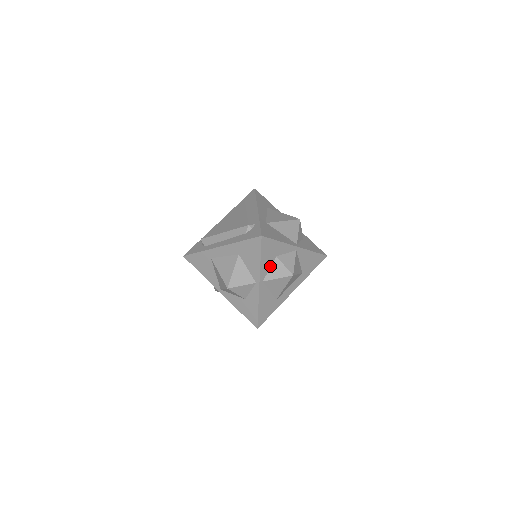
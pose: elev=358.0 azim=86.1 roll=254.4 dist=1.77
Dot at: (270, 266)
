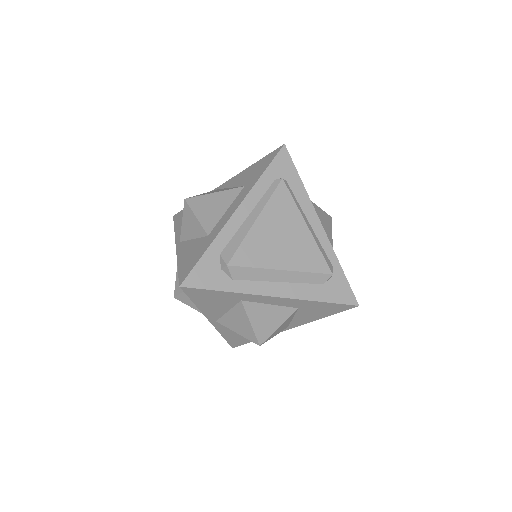
Dot at: occluded
